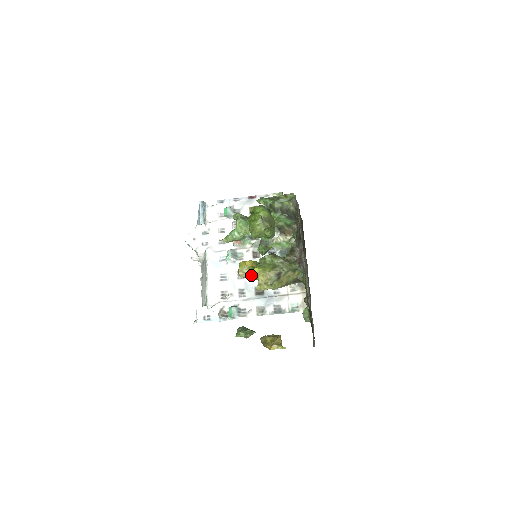
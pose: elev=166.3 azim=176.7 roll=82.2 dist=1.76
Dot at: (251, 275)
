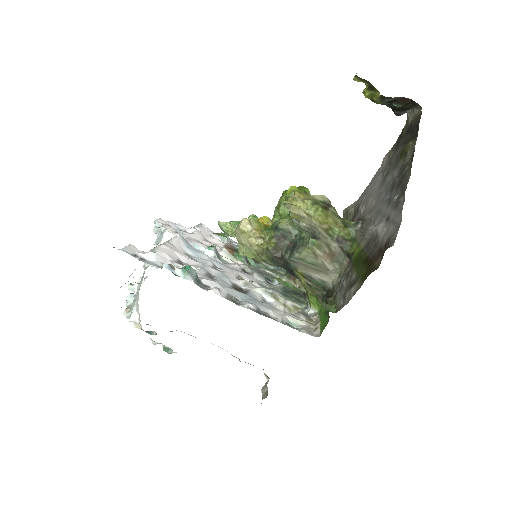
Dot at: (257, 233)
